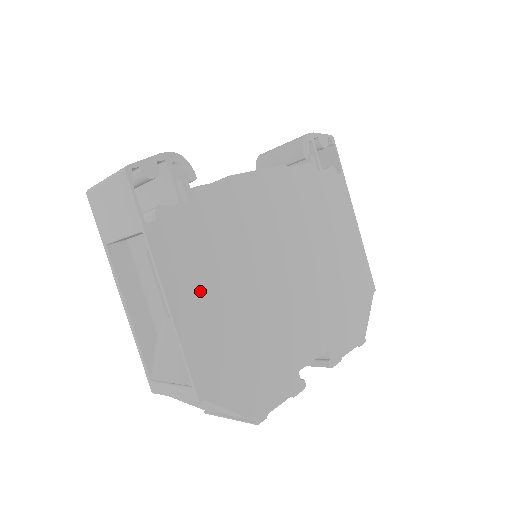
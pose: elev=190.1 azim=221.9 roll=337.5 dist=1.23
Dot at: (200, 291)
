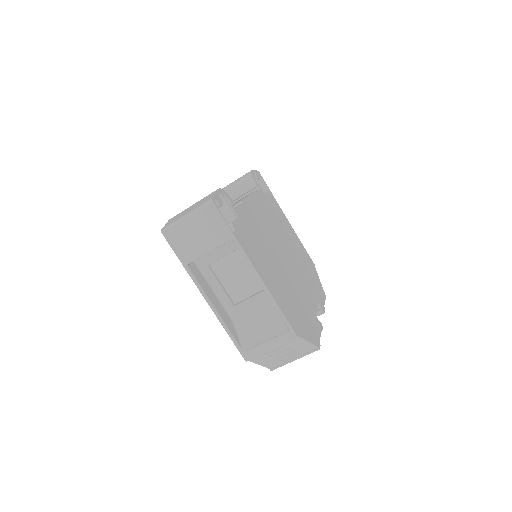
Dot at: (267, 271)
